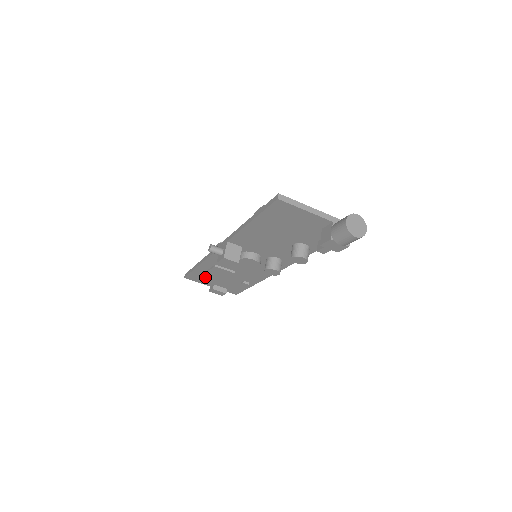
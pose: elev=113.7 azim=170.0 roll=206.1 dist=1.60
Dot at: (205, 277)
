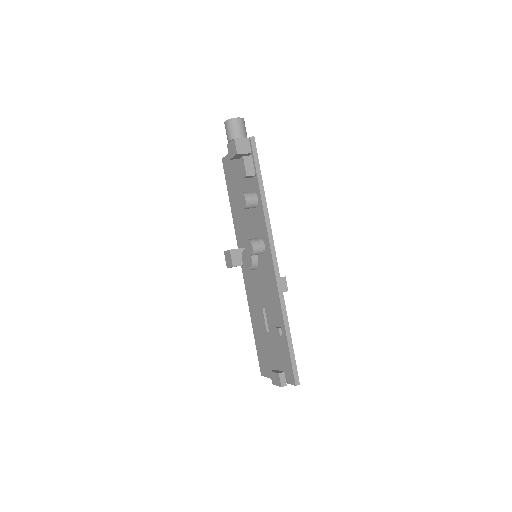
Dot at: (265, 354)
